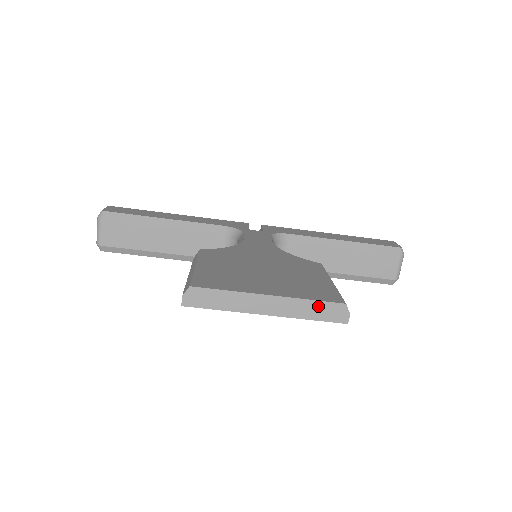
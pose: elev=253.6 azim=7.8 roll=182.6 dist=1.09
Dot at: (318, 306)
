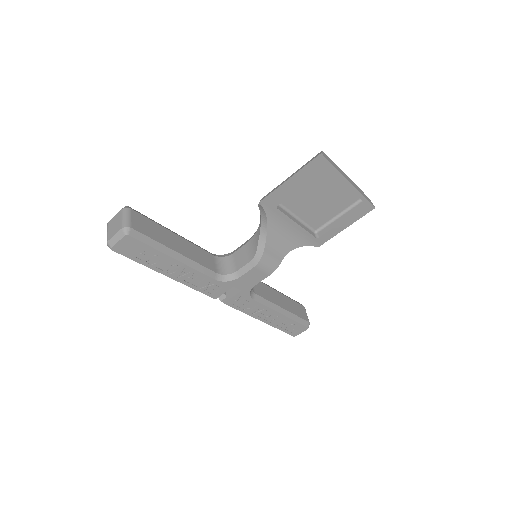
Dot at: (363, 193)
